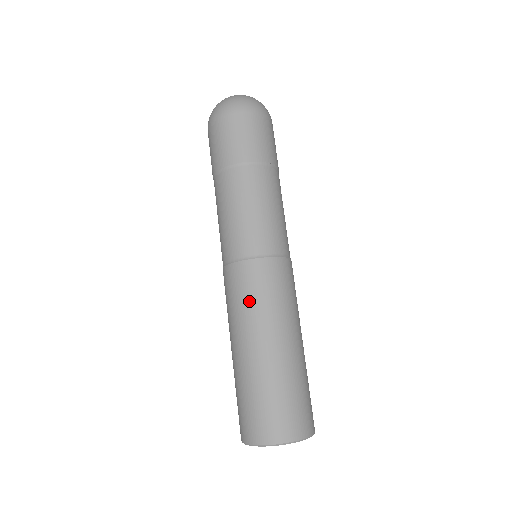
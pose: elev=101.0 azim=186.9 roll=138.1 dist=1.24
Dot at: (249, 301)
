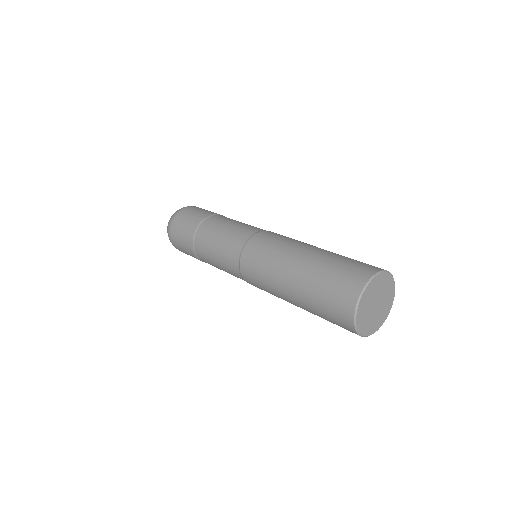
Dot at: (291, 238)
